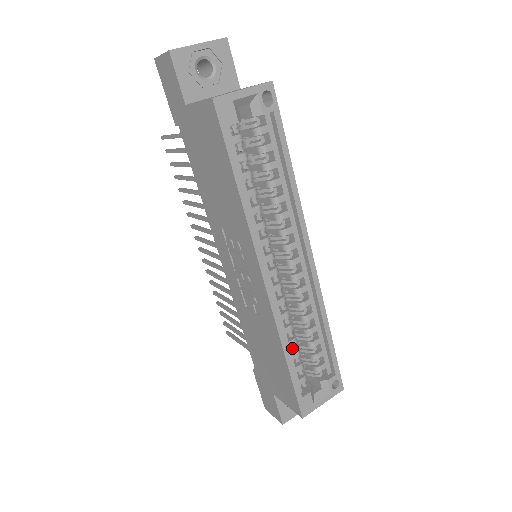
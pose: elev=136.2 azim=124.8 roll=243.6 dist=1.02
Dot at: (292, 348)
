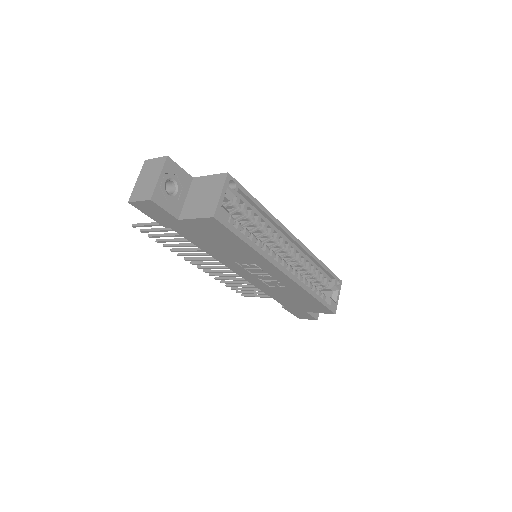
Dot at: (311, 288)
